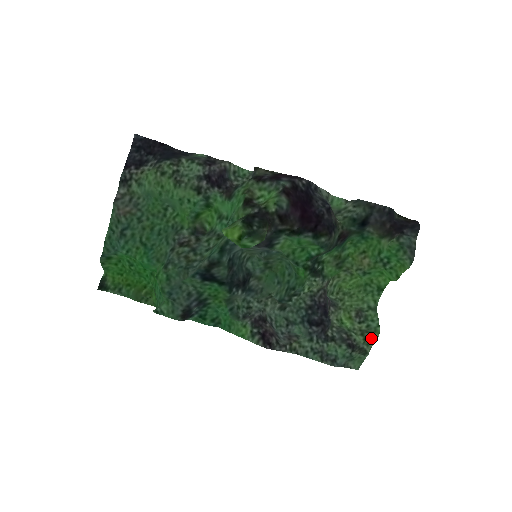
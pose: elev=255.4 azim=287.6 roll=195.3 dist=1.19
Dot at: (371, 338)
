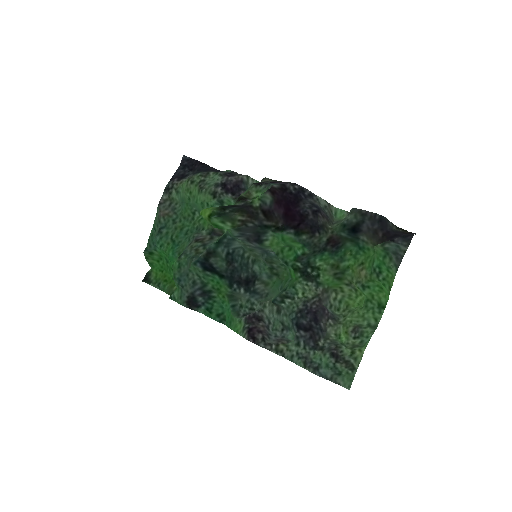
Dot at: (358, 352)
